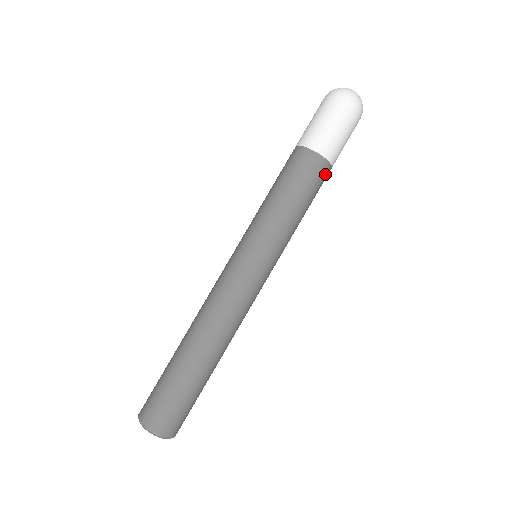
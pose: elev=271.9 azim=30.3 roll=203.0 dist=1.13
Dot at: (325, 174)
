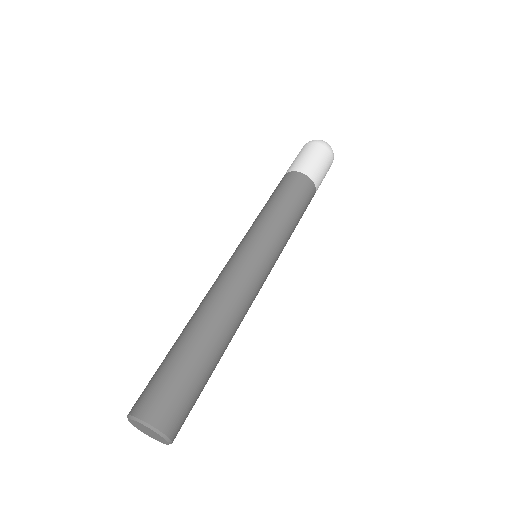
Dot at: (310, 189)
